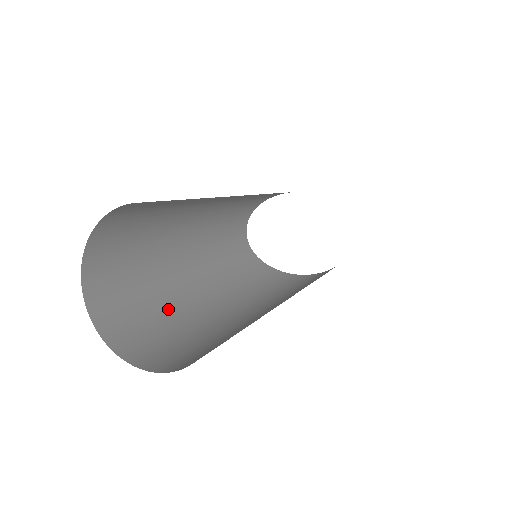
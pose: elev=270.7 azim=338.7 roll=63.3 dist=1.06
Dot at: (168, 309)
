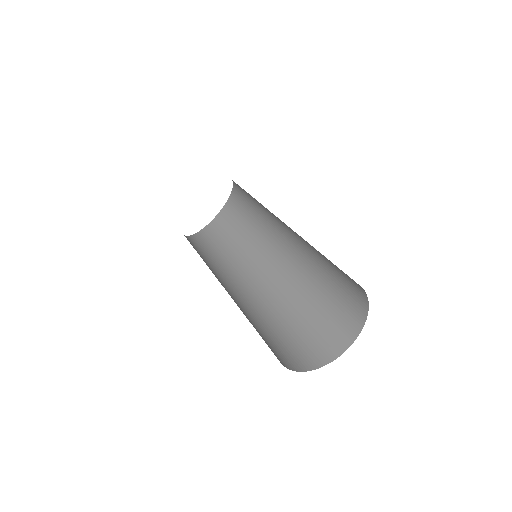
Dot at: (246, 317)
